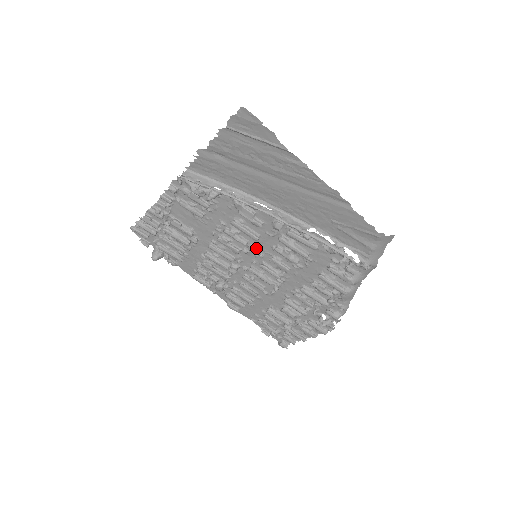
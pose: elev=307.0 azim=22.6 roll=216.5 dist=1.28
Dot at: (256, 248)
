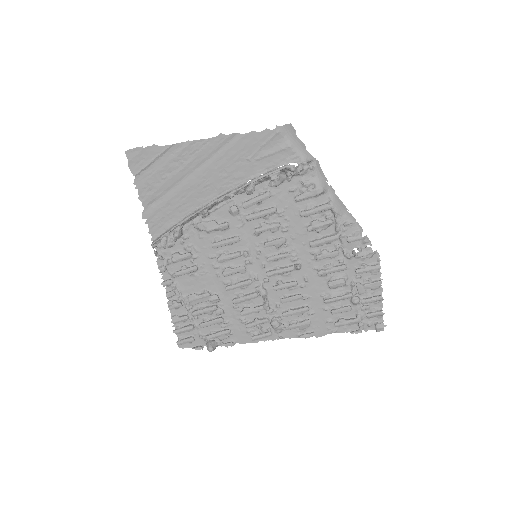
Dot at: (249, 250)
